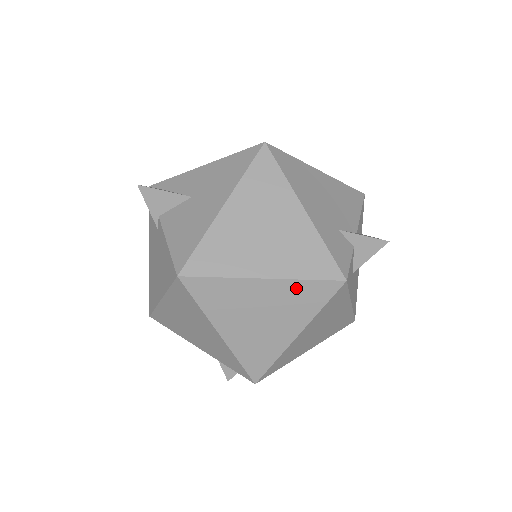
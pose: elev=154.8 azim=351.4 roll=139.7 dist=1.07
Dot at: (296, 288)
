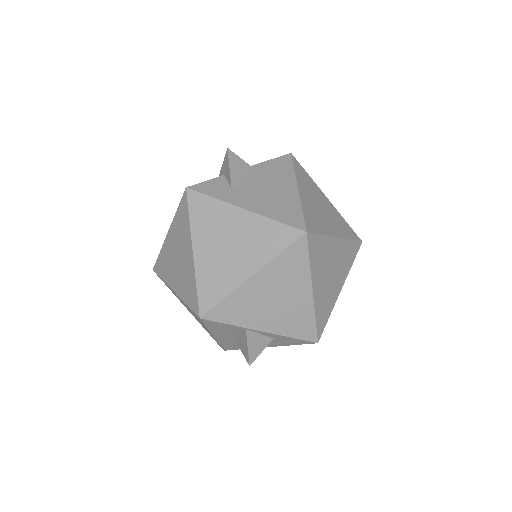
Dot at: (177, 221)
